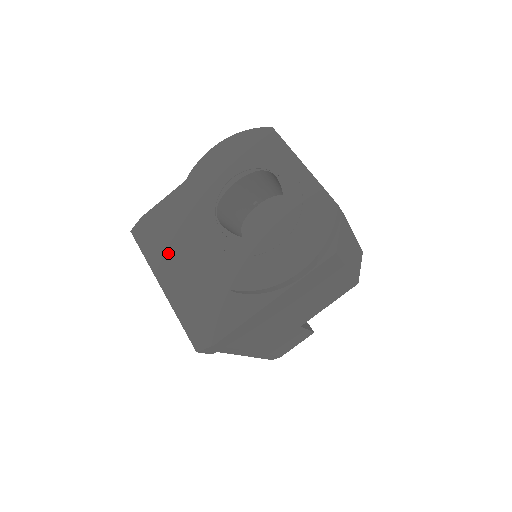
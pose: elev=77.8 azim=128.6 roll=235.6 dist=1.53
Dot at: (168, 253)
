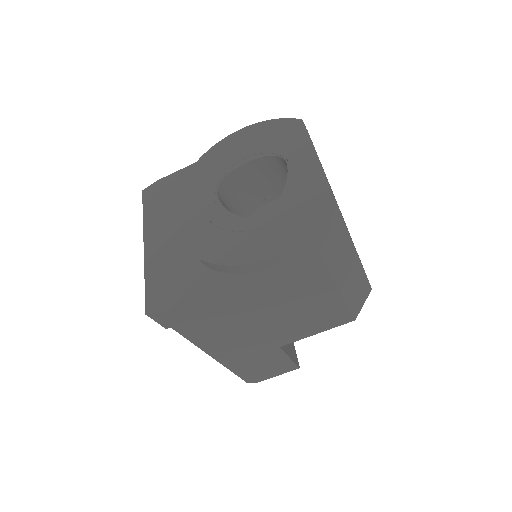
Dot at: (164, 216)
